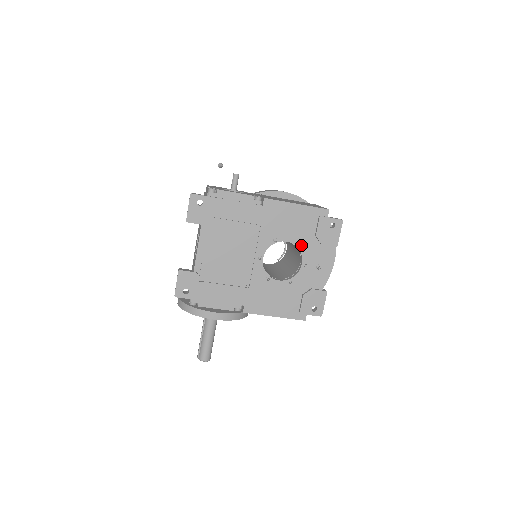
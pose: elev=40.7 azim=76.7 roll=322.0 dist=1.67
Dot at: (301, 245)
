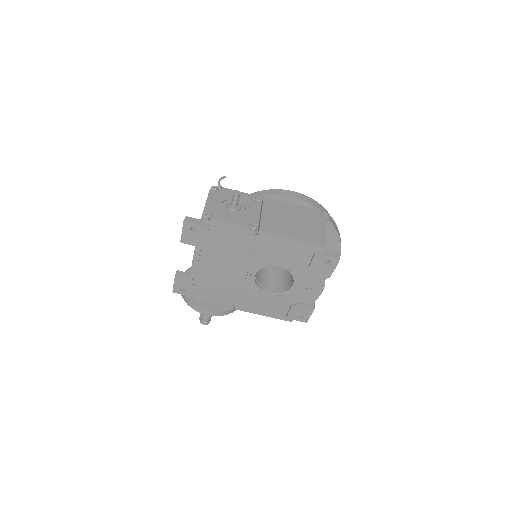
Dot at: (294, 271)
